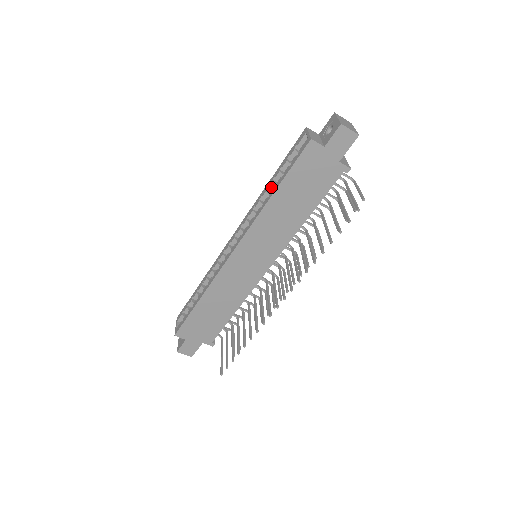
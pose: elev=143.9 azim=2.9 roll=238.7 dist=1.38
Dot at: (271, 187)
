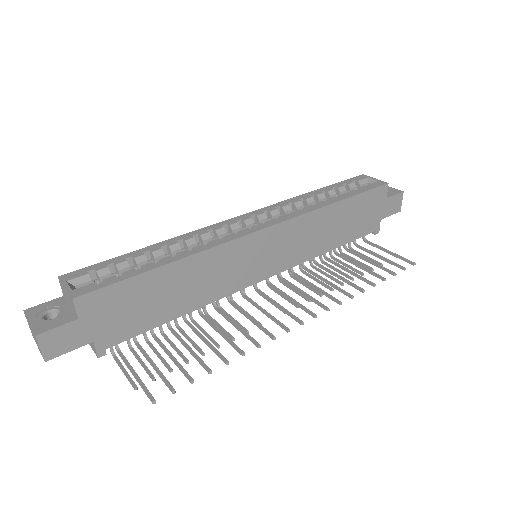
Dot at: (320, 196)
